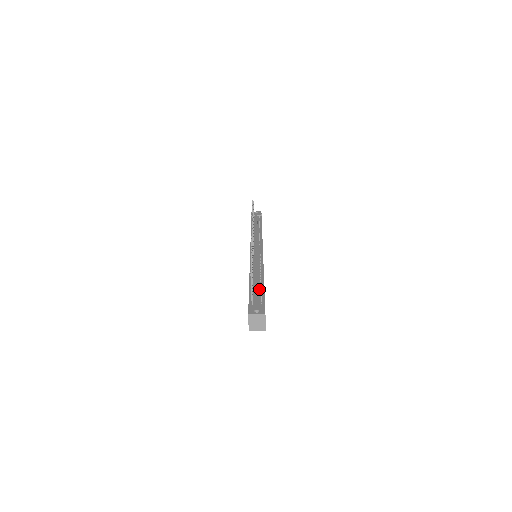
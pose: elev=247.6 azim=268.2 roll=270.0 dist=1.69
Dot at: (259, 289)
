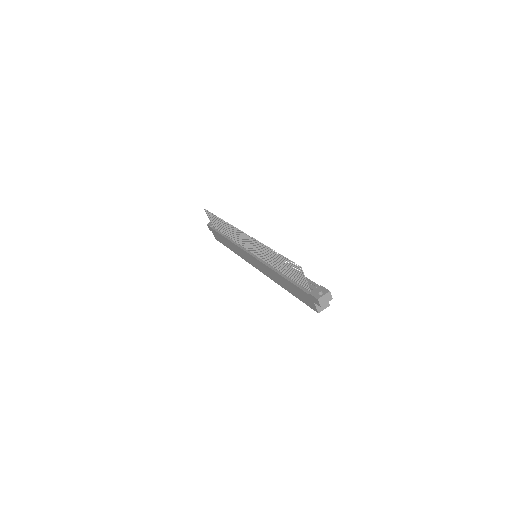
Dot at: occluded
